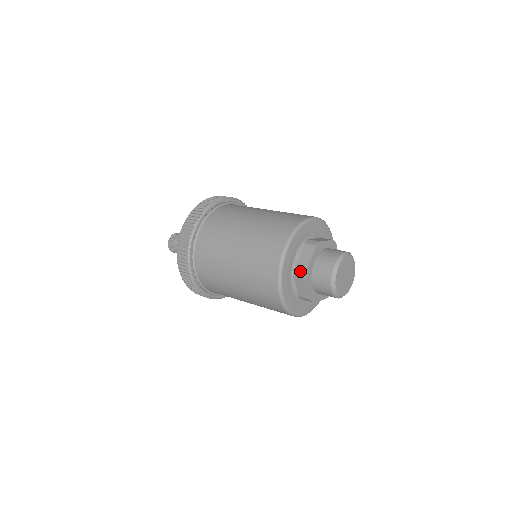
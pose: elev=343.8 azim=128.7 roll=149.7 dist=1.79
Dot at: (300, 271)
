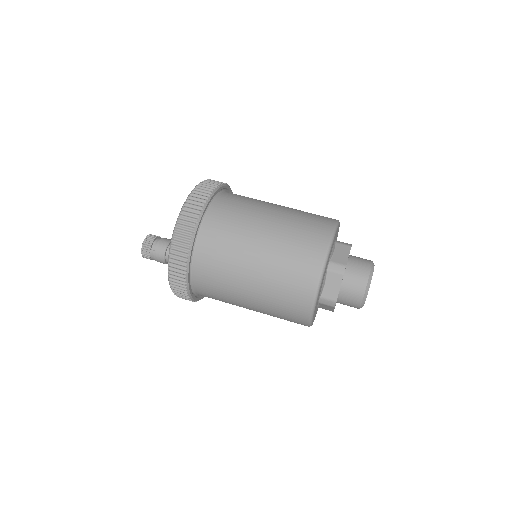
Dot at: (328, 301)
